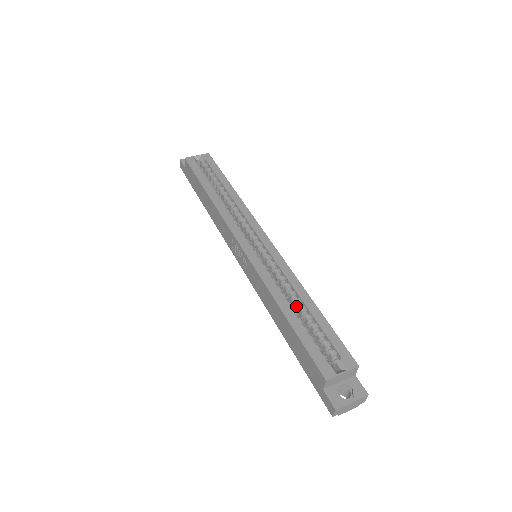
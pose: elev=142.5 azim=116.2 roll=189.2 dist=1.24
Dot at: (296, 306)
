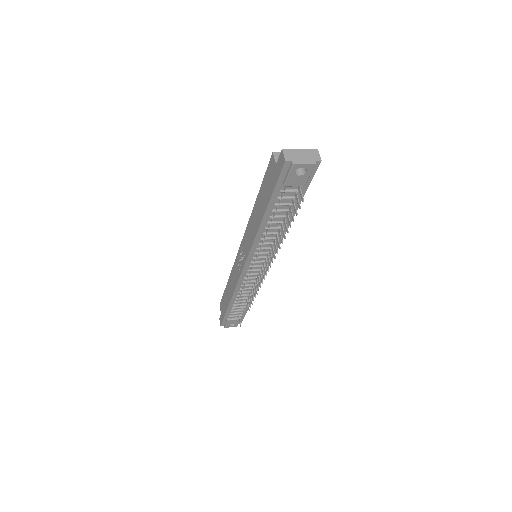
Dot at: occluded
